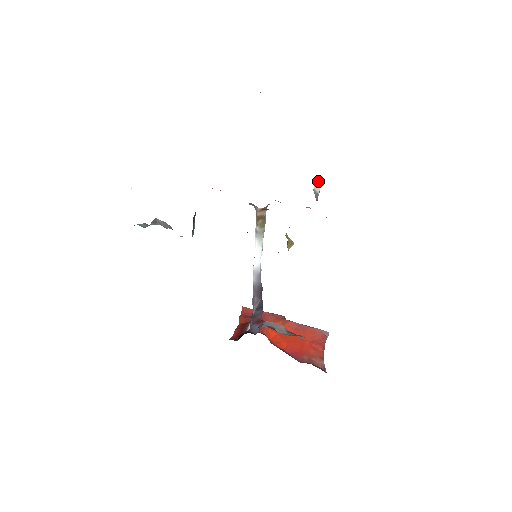
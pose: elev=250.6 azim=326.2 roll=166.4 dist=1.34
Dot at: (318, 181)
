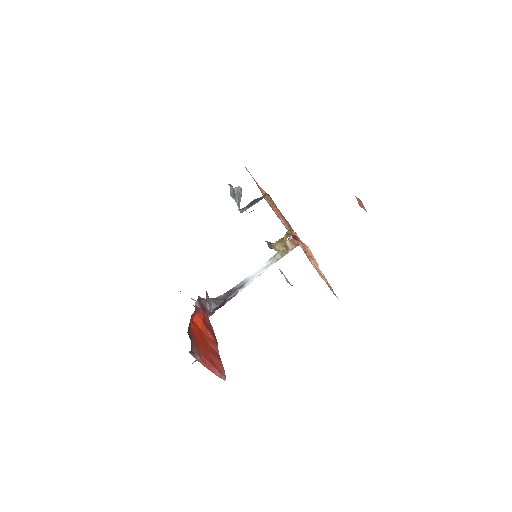
Dot at: occluded
